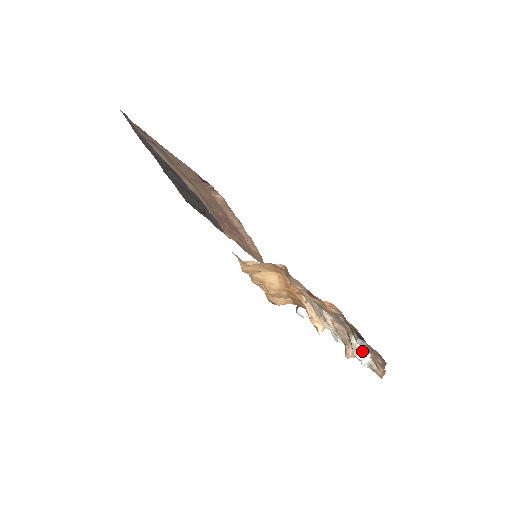
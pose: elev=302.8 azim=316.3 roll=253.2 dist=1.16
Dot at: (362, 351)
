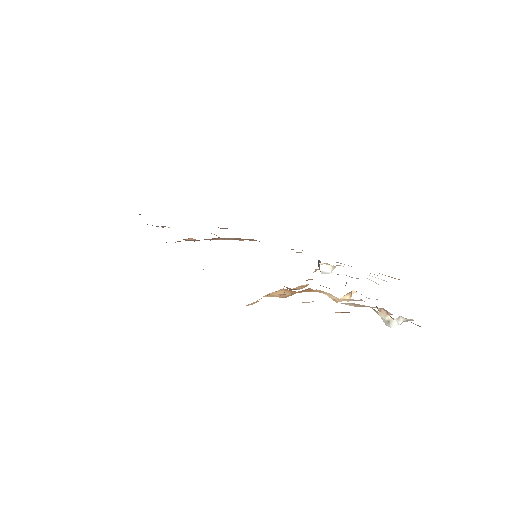
Dot at: (393, 322)
